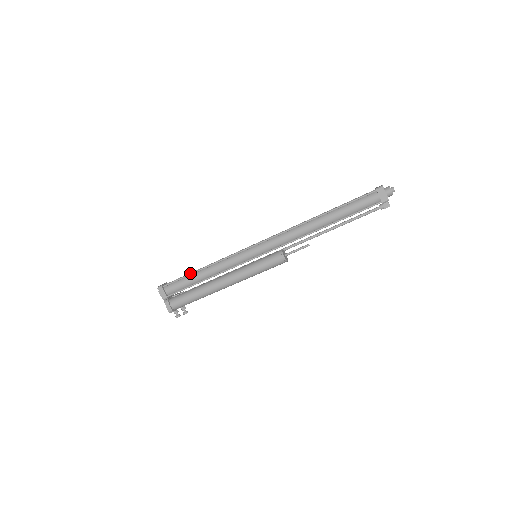
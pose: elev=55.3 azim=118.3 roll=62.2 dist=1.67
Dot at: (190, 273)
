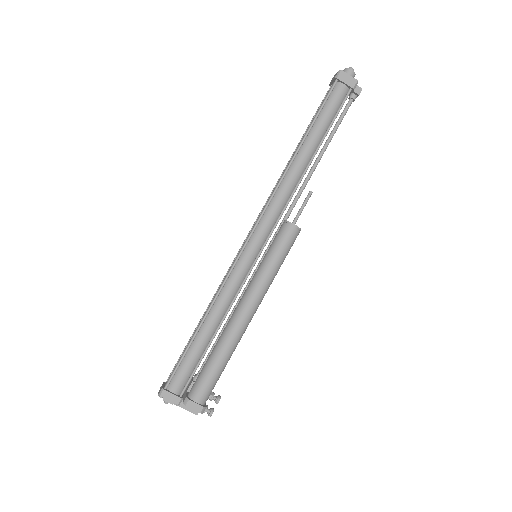
Dot at: (189, 342)
